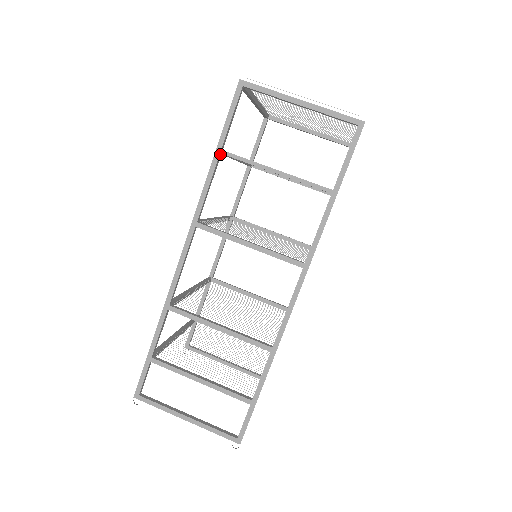
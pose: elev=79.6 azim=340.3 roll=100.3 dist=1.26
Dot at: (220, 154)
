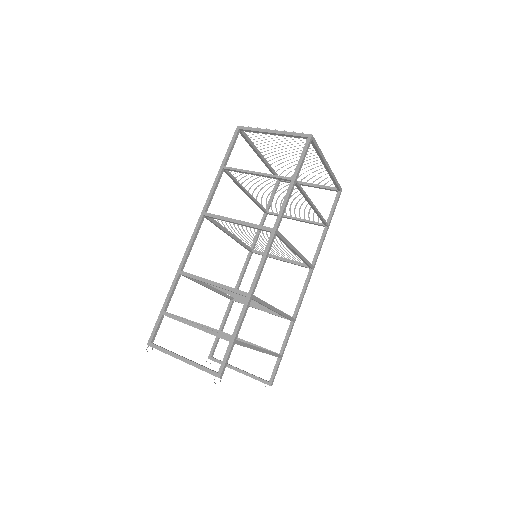
Dot at: (223, 169)
